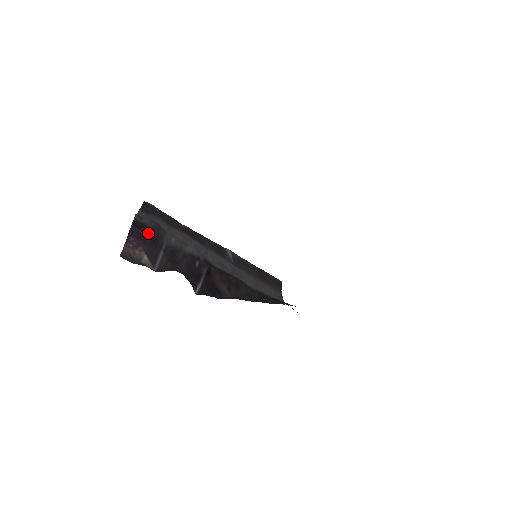
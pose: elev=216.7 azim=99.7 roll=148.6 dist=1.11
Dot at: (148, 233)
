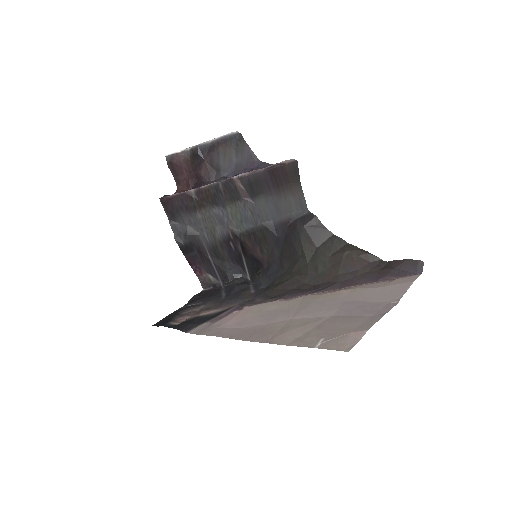
Dot at: (194, 251)
